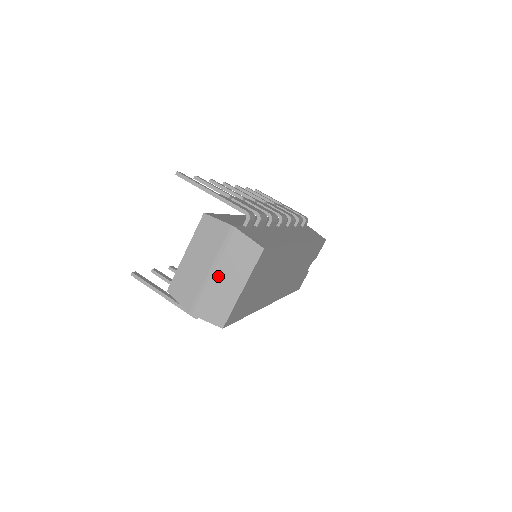
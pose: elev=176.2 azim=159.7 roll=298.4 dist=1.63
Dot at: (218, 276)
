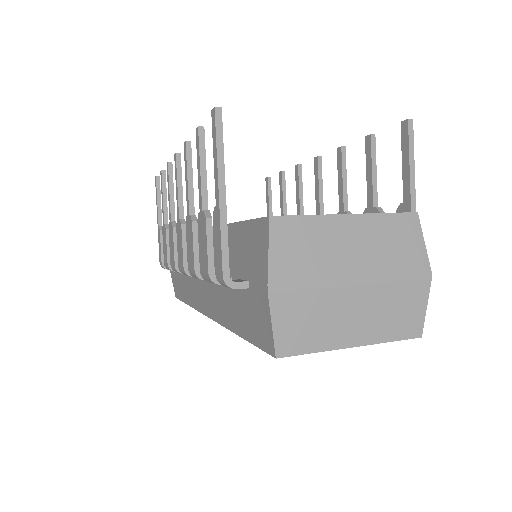
Dot at: (354, 297)
